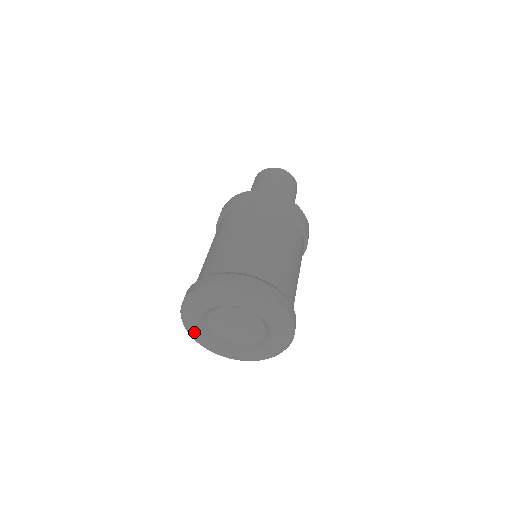
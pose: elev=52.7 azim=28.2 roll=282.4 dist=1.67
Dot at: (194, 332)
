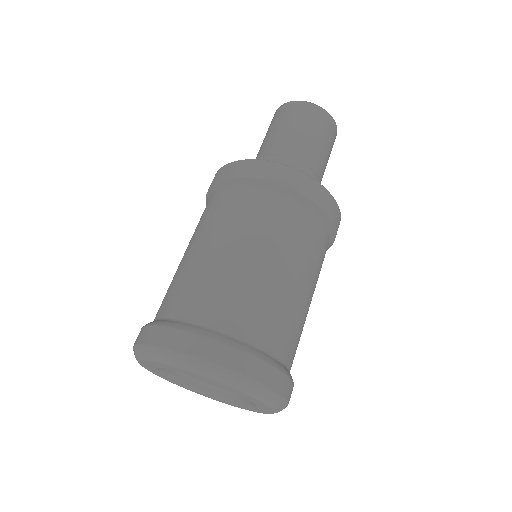
Dot at: (191, 390)
